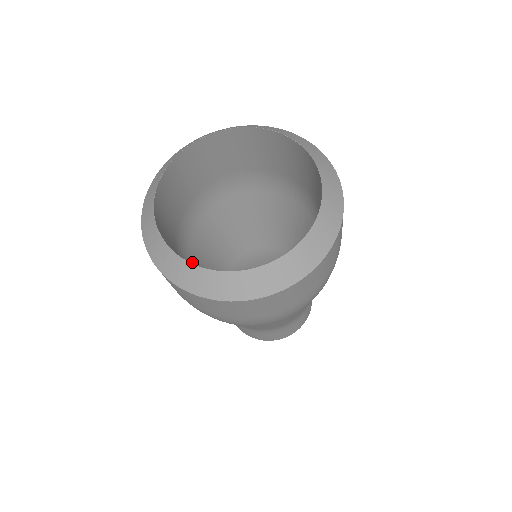
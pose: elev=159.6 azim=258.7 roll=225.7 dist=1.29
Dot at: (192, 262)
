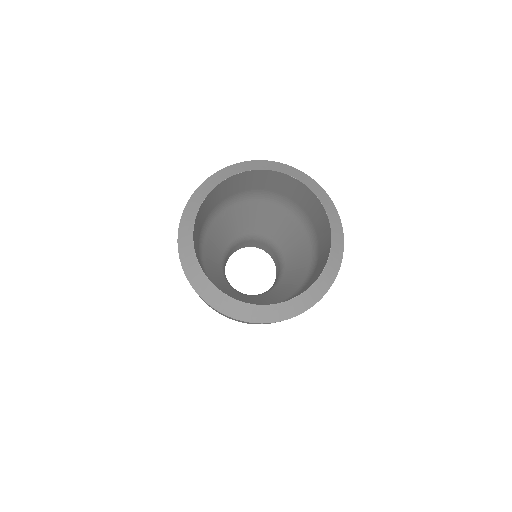
Dot at: occluded
